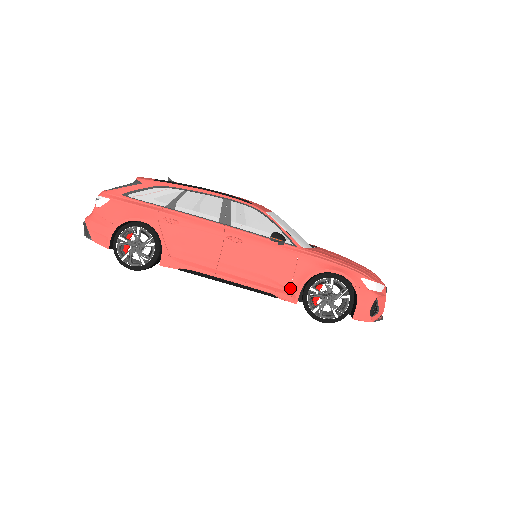
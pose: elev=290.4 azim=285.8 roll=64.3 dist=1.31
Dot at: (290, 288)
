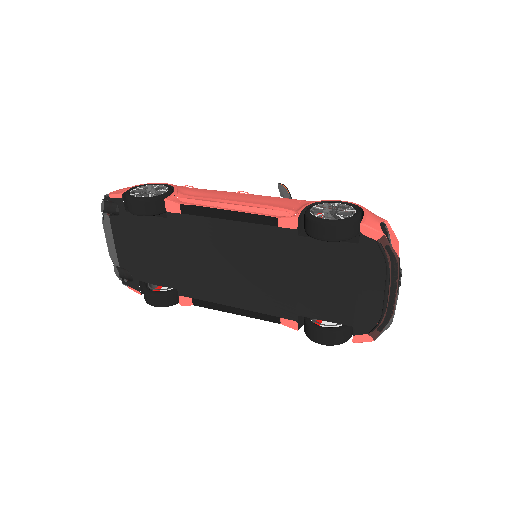
Dot at: (292, 210)
